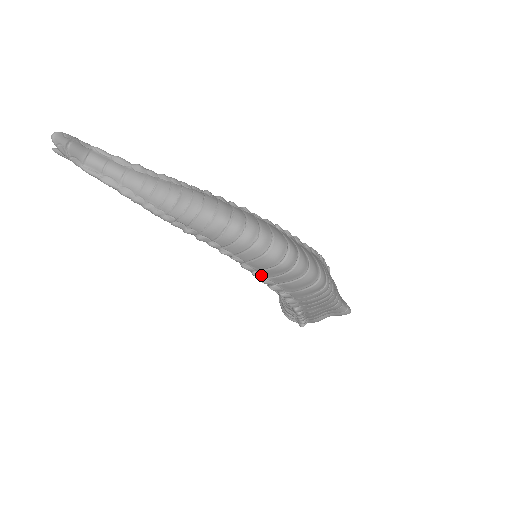
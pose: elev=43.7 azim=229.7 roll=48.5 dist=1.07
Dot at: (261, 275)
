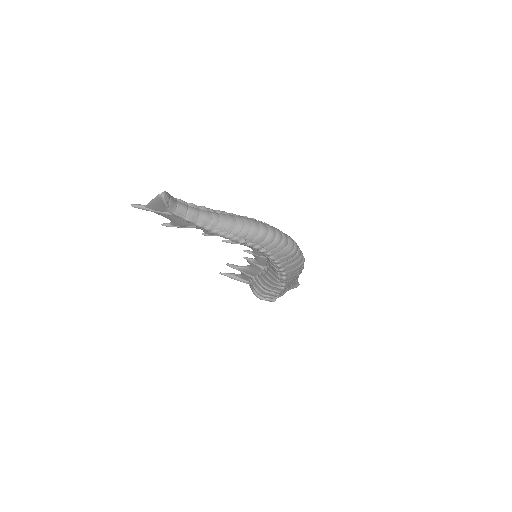
Dot at: (279, 262)
